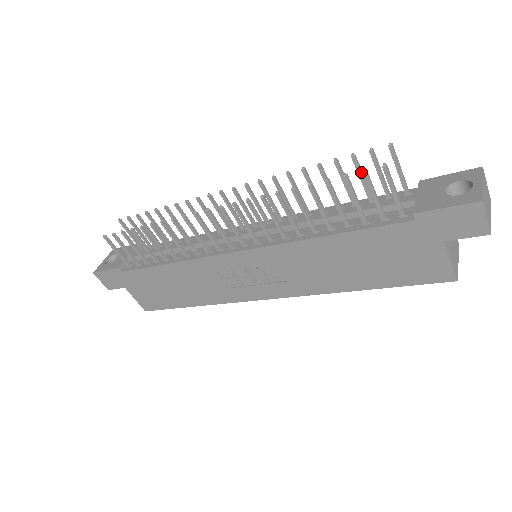
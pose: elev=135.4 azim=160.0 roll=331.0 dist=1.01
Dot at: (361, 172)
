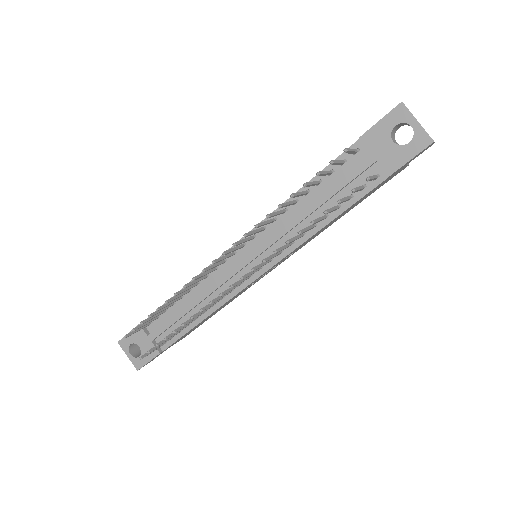
Dot at: (324, 173)
